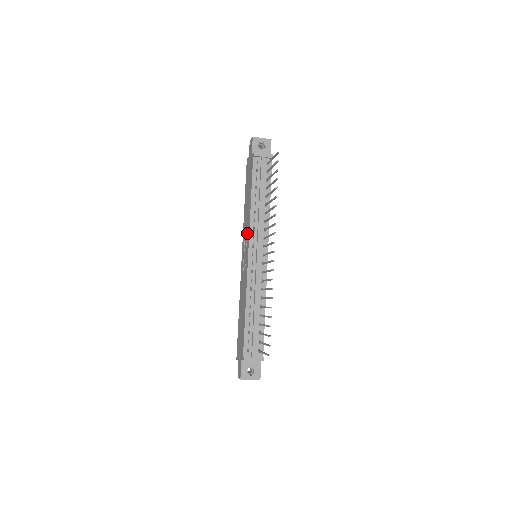
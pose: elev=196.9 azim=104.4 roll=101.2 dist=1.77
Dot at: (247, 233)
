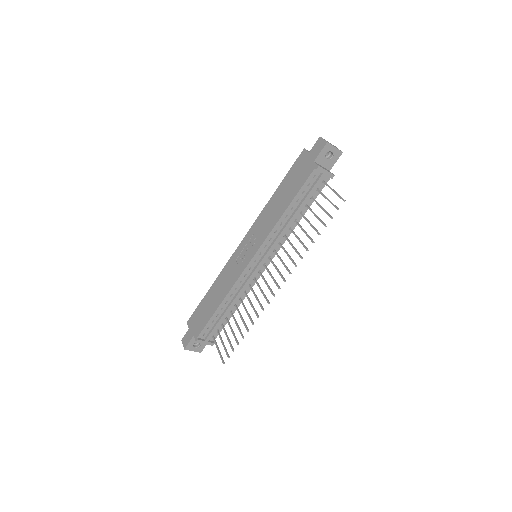
Dot at: (261, 236)
